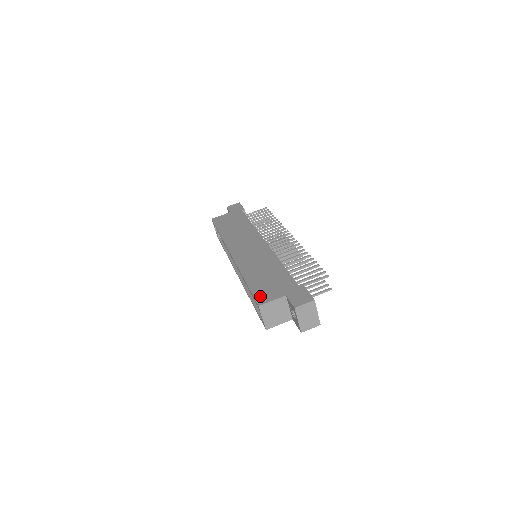
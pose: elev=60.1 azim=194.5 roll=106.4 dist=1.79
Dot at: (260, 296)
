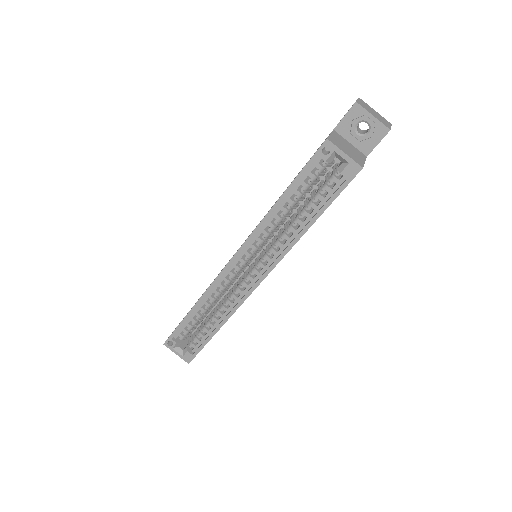
Dot at: occluded
